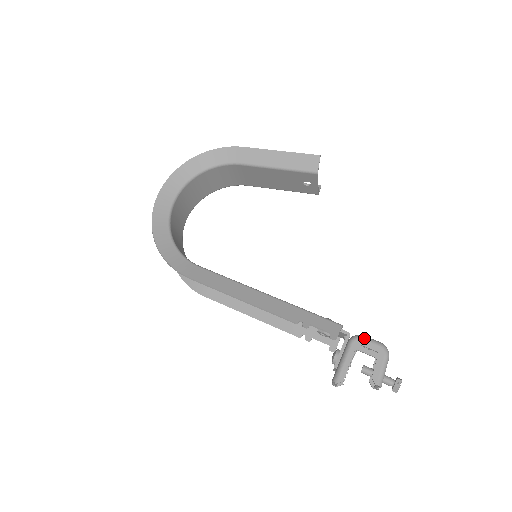
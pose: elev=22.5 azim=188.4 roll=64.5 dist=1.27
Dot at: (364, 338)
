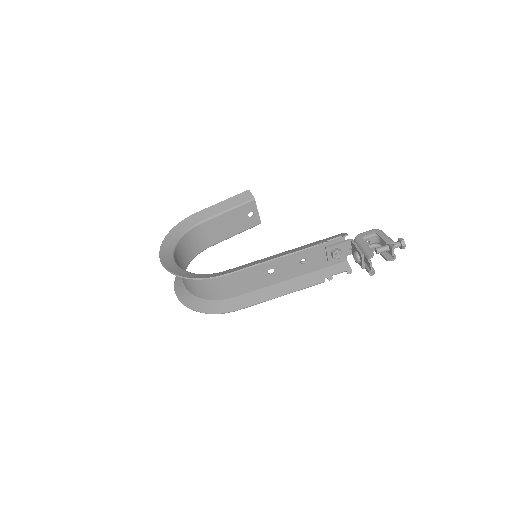
Dot at: (361, 233)
